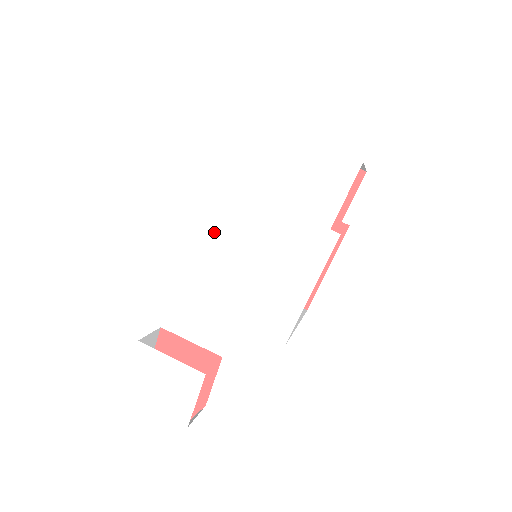
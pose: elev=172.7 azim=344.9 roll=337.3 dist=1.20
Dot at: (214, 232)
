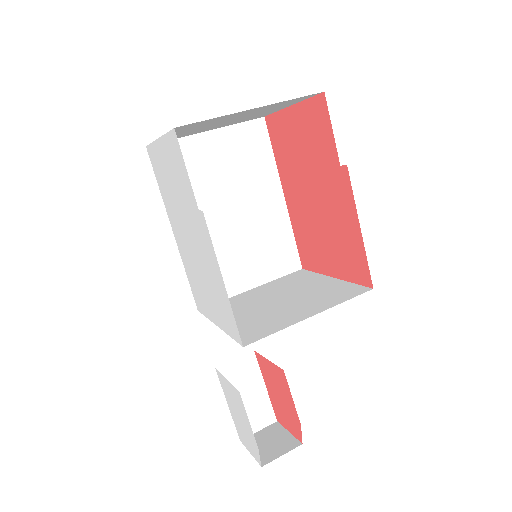
Dot at: (186, 256)
